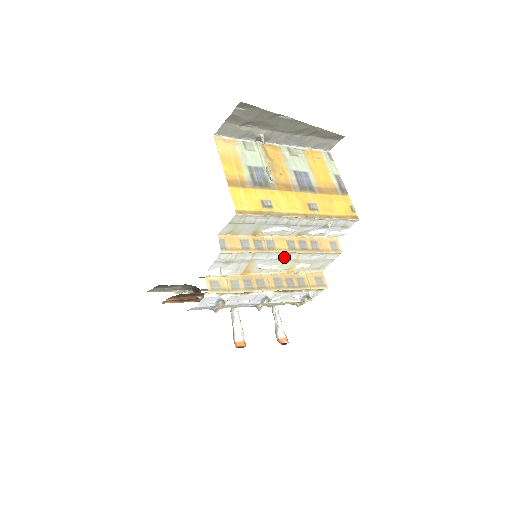
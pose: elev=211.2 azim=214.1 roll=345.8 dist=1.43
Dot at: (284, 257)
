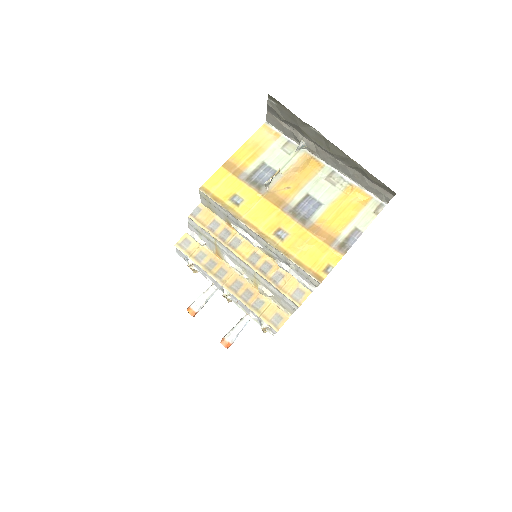
Dot at: (243, 264)
